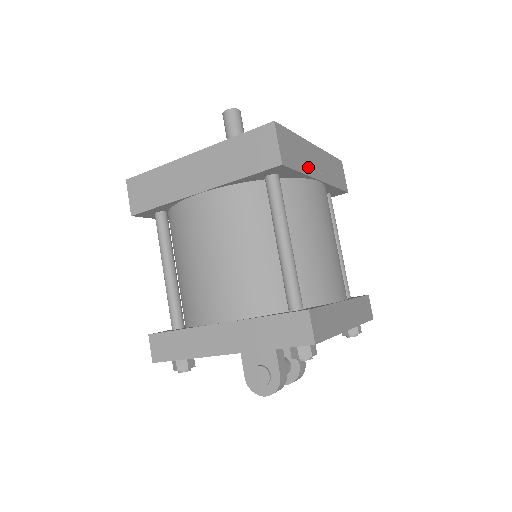
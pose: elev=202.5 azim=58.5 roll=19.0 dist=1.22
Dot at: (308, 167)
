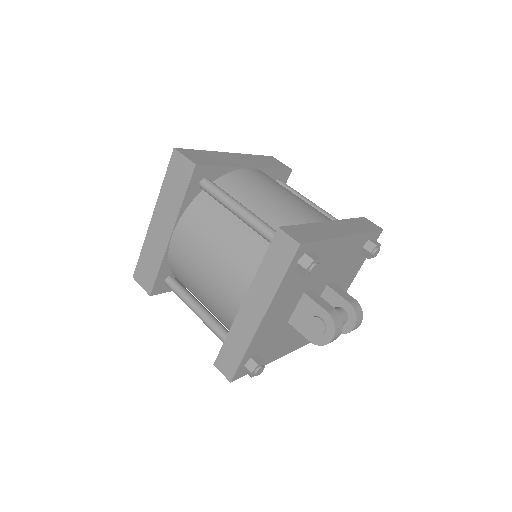
Dot at: (229, 163)
